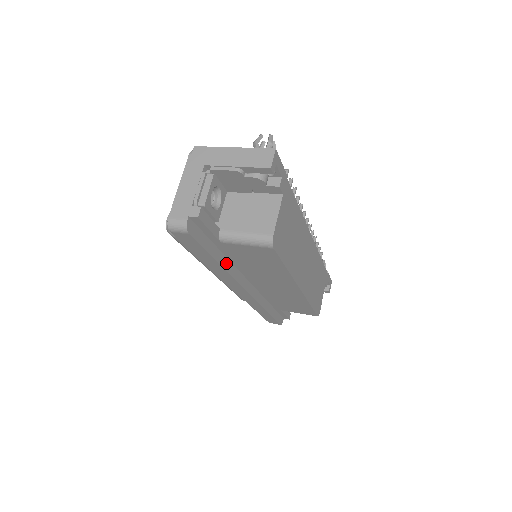
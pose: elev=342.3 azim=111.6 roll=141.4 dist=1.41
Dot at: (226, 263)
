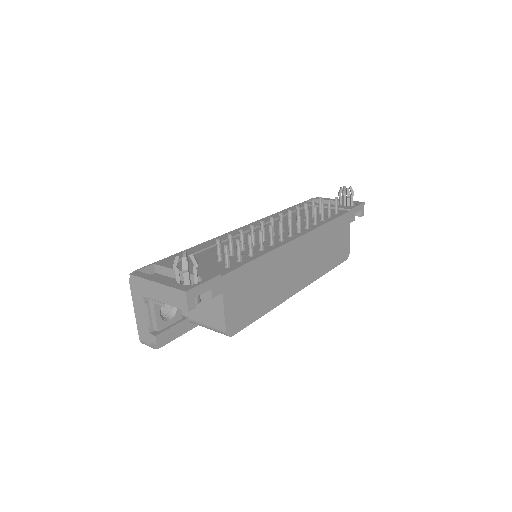
Dot at: occluded
